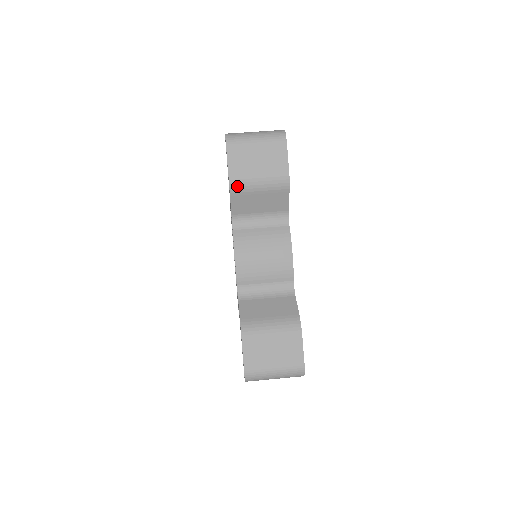
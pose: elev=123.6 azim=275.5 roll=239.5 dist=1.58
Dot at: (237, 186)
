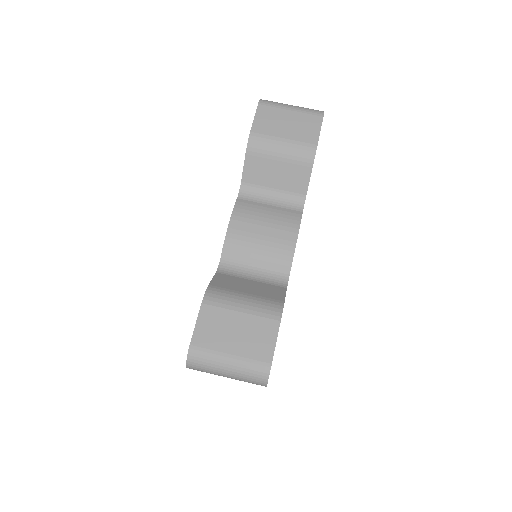
Dot at: (256, 144)
